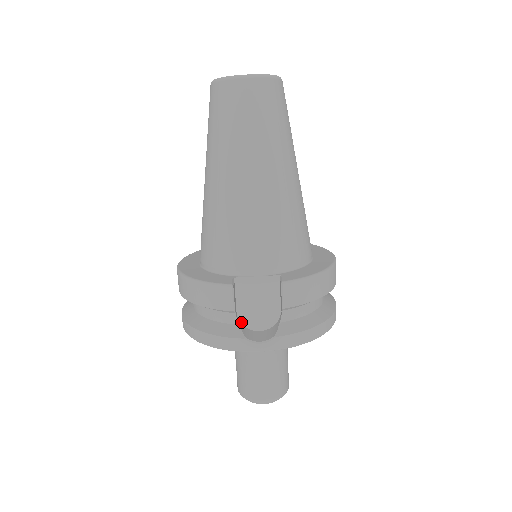
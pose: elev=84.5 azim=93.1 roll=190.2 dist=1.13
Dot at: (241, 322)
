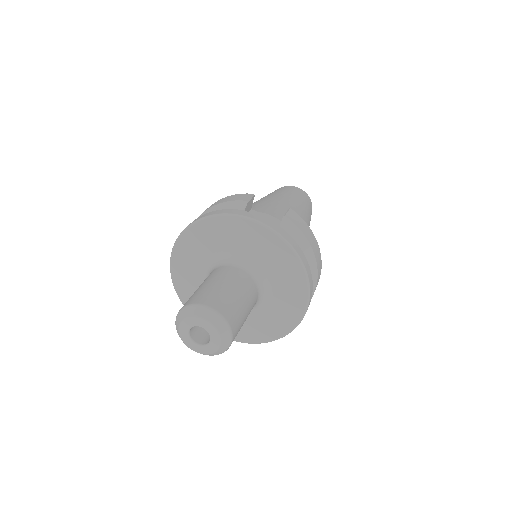
Dot at: occluded
